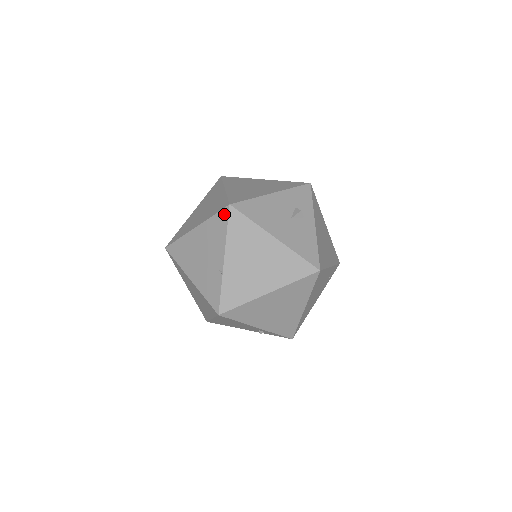
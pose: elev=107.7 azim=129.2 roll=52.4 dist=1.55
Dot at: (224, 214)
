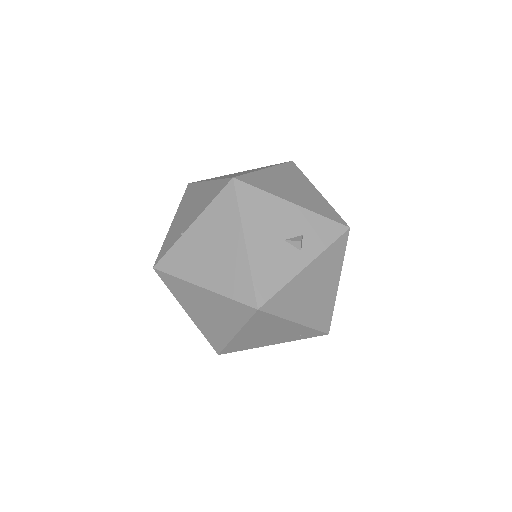
Dot at: (224, 183)
